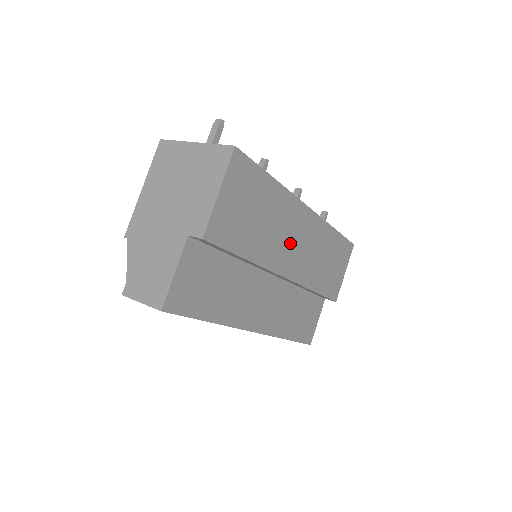
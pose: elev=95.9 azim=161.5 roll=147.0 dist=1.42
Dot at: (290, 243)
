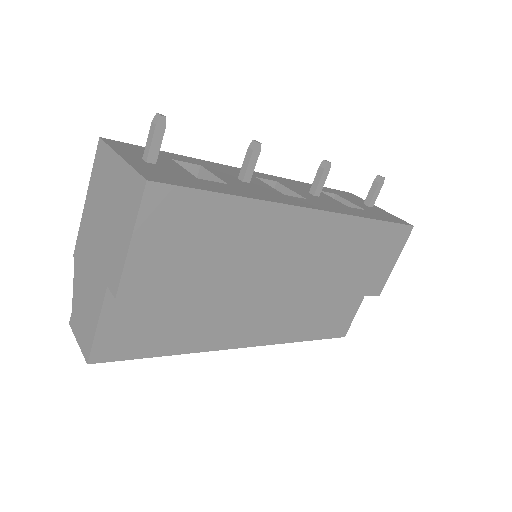
Dot at: (282, 259)
